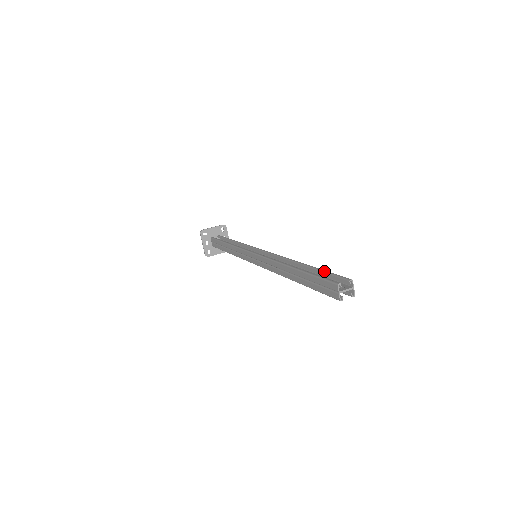
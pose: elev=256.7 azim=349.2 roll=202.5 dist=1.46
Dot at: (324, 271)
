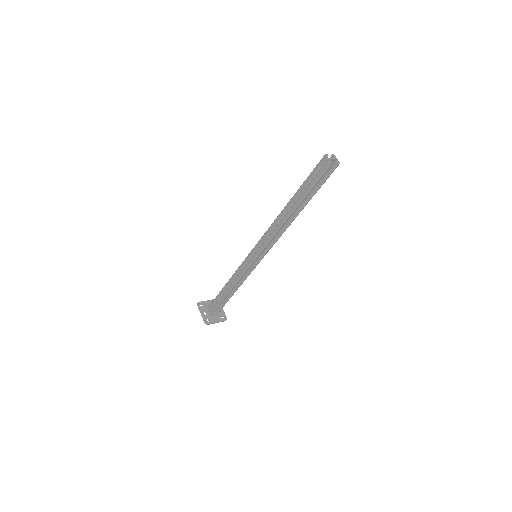
Dot at: occluded
